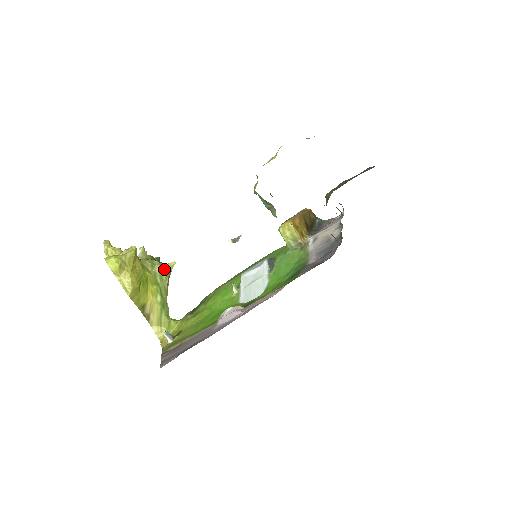
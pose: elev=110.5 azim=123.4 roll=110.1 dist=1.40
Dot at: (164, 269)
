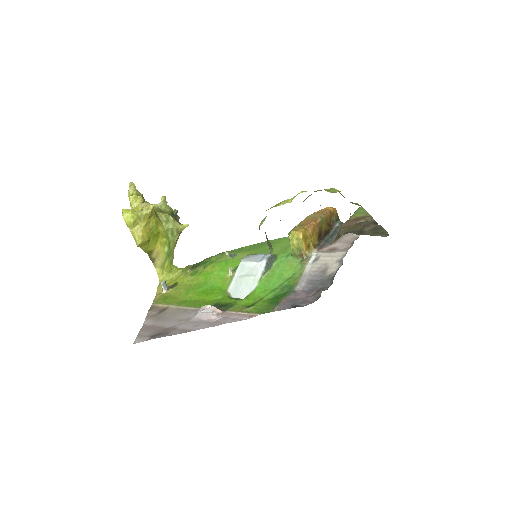
Dot at: (176, 228)
